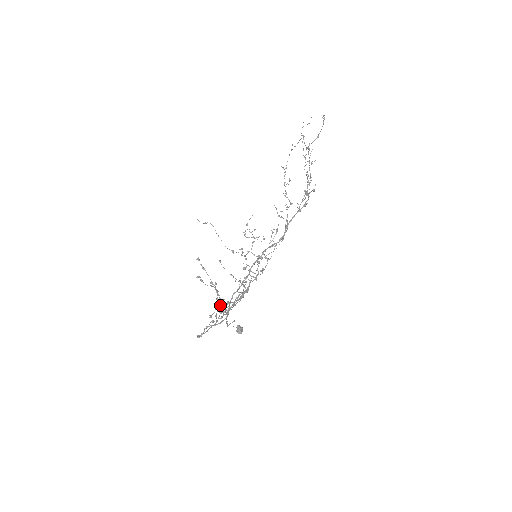
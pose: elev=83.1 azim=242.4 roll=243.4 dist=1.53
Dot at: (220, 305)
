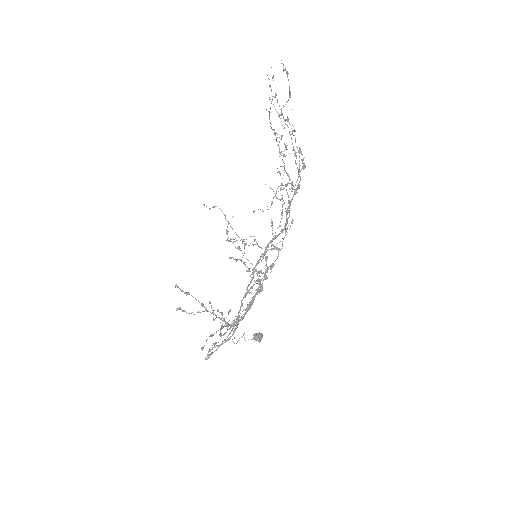
Dot at: (211, 334)
